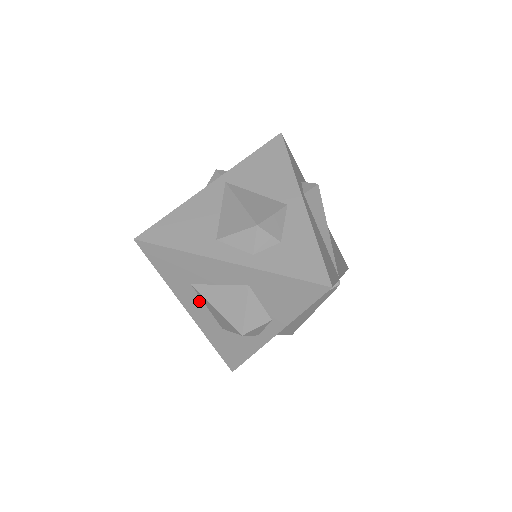
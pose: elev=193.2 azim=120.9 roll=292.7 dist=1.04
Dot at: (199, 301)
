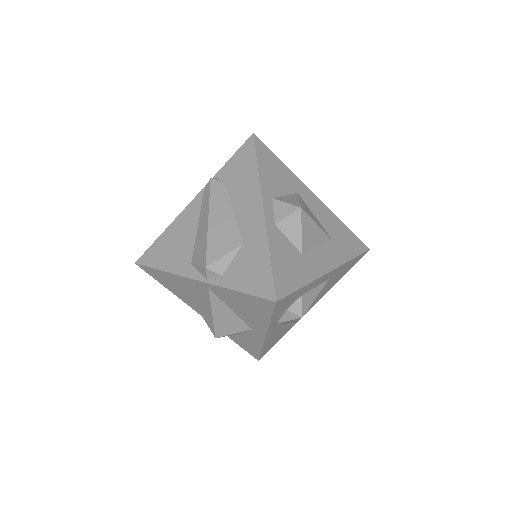
Dot at: occluded
